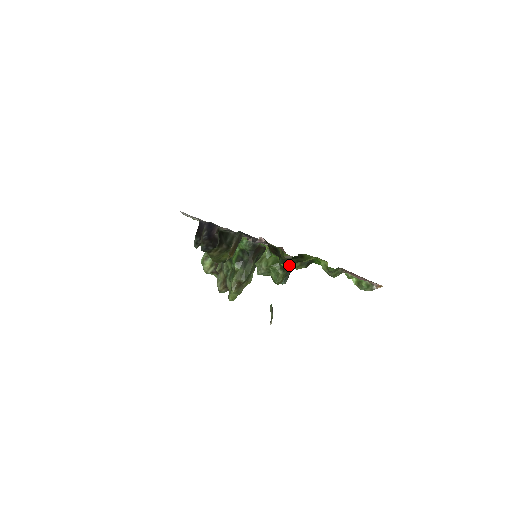
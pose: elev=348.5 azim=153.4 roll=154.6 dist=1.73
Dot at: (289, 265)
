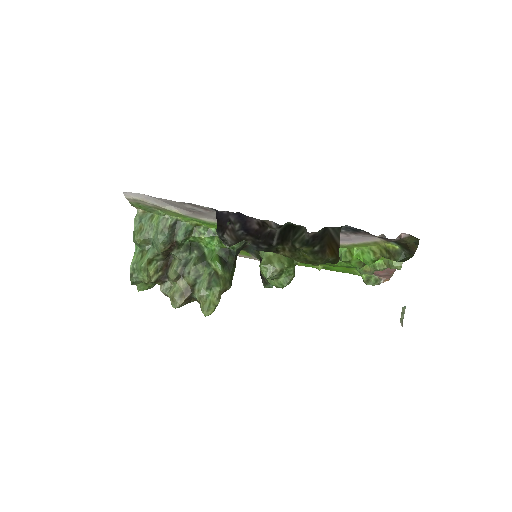
Dot at: (353, 264)
